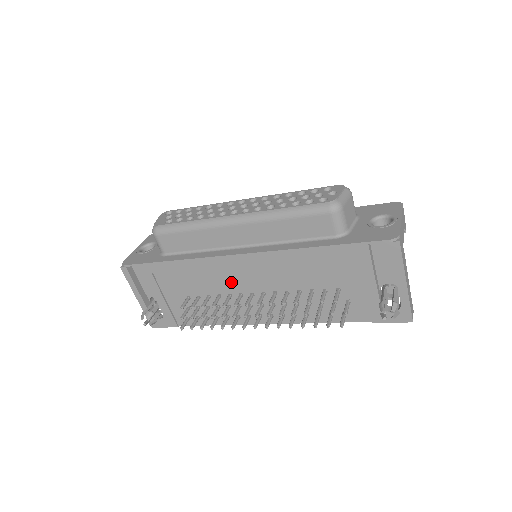
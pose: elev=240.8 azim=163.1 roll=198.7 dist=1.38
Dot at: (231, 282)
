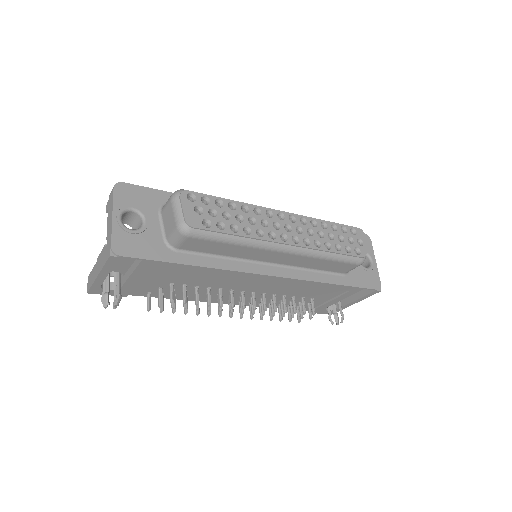
Dot at: (234, 284)
